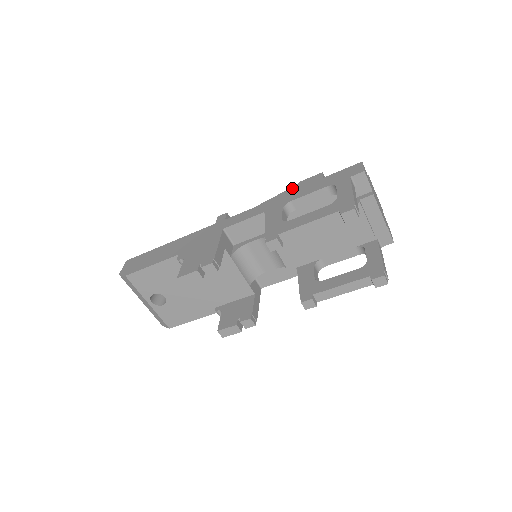
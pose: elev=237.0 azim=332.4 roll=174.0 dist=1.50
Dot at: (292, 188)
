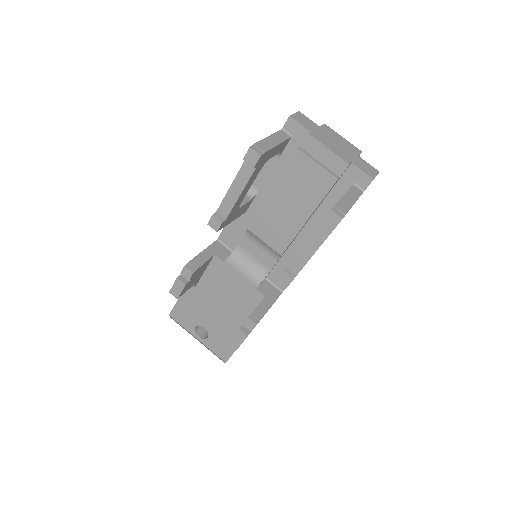
Dot at: occluded
